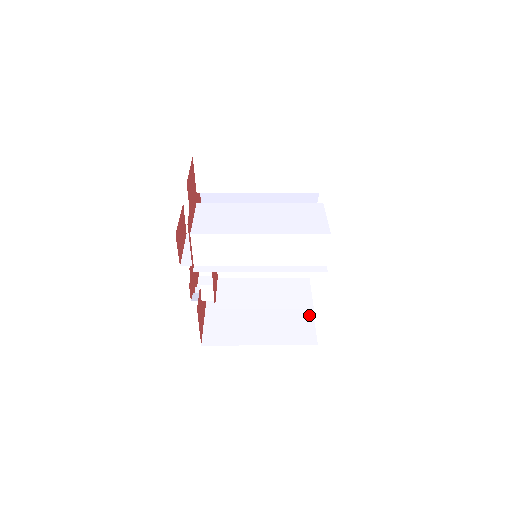
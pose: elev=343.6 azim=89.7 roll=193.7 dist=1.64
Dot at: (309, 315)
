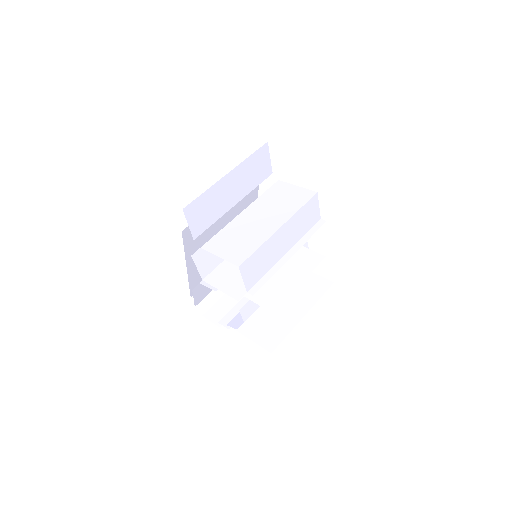
Dot at: occluded
